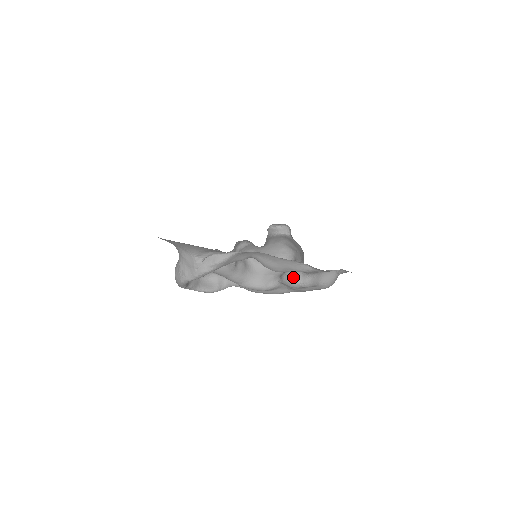
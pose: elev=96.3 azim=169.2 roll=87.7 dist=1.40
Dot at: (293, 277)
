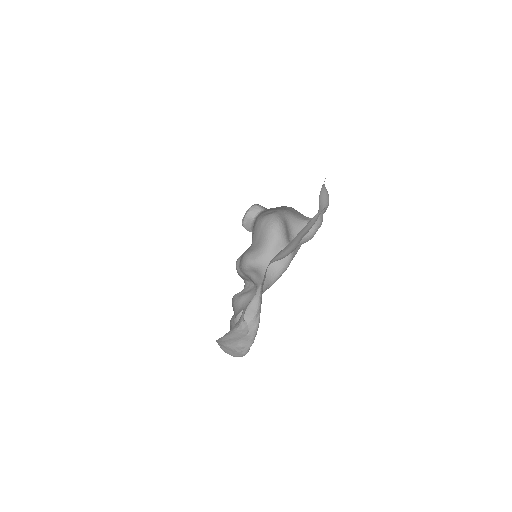
Dot at: occluded
